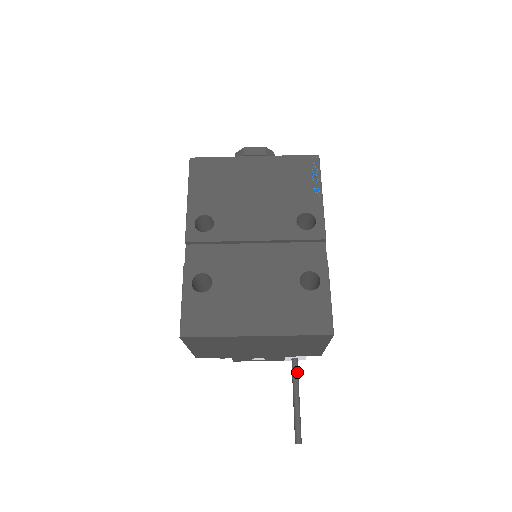
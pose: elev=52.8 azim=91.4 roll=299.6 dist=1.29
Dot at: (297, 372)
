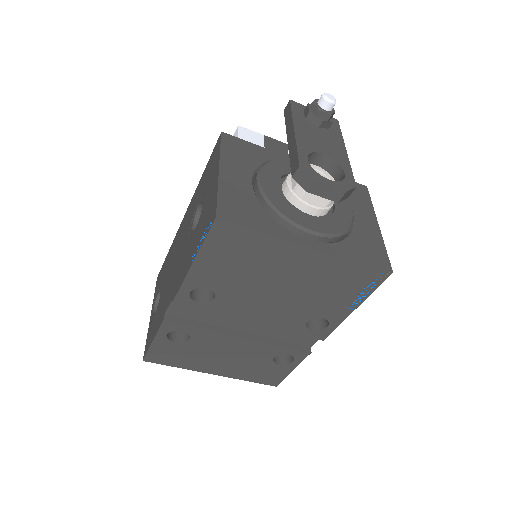
Dot at: occluded
